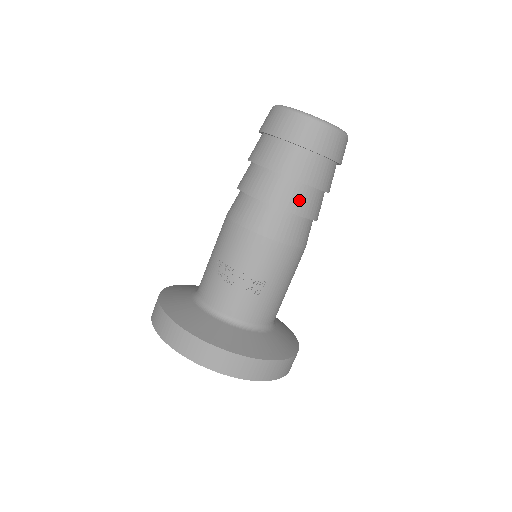
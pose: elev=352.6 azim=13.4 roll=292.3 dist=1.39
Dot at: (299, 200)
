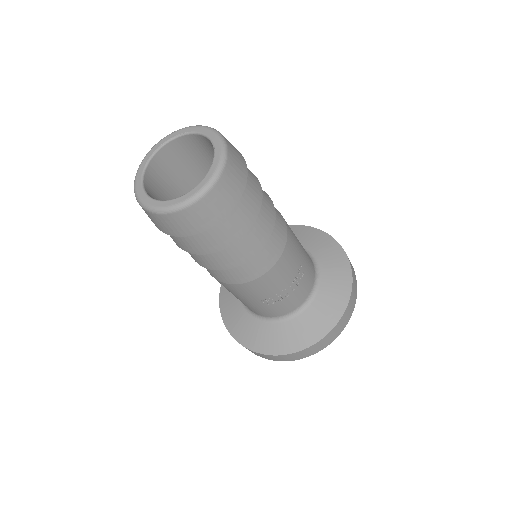
Dot at: (265, 219)
